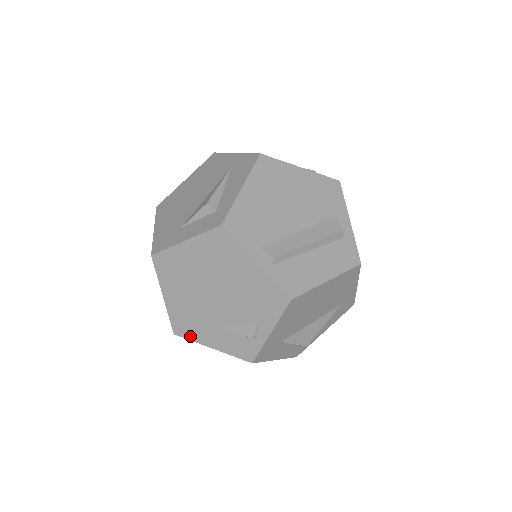
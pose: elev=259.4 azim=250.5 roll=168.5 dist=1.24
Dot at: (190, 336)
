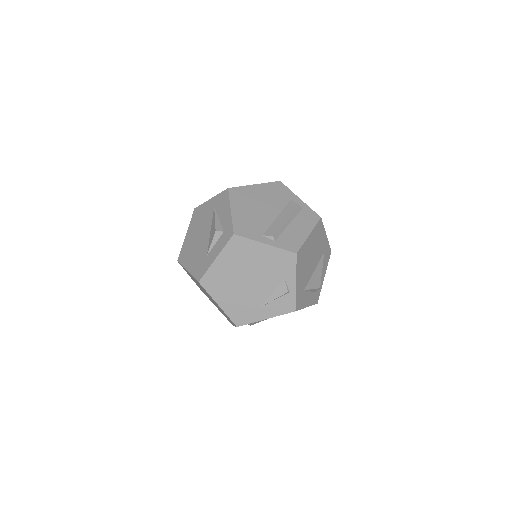
Dot at: (248, 321)
